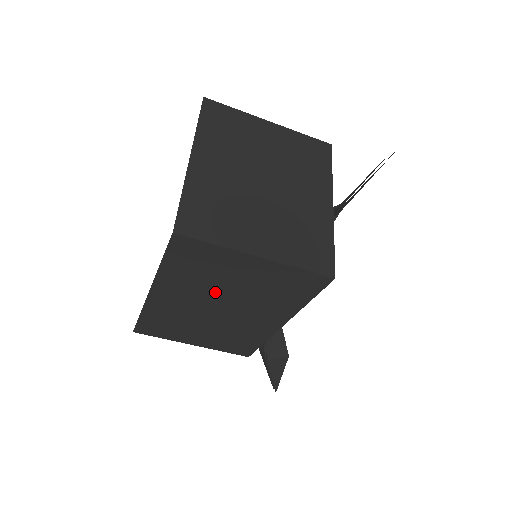
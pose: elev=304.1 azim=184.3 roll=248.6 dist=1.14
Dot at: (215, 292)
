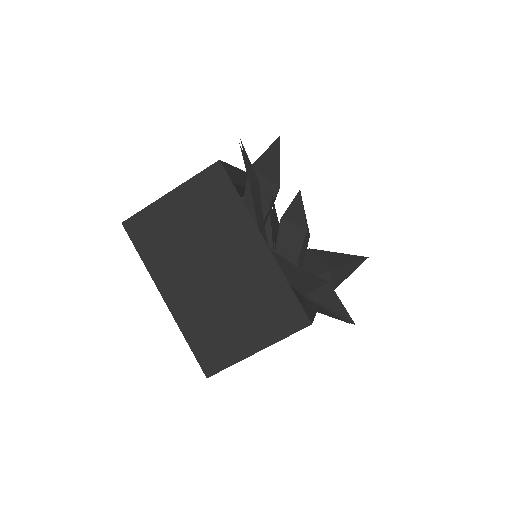
Dot at: (190, 254)
